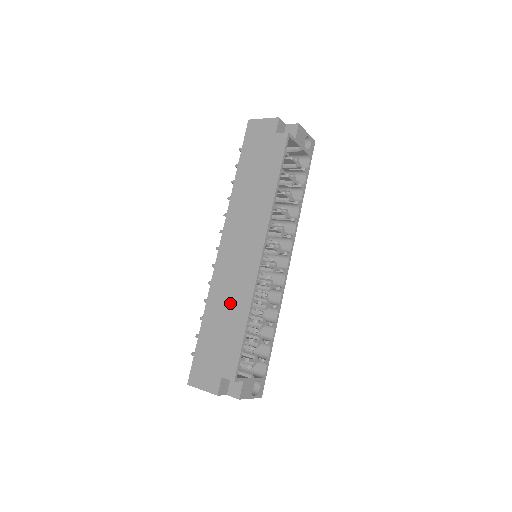
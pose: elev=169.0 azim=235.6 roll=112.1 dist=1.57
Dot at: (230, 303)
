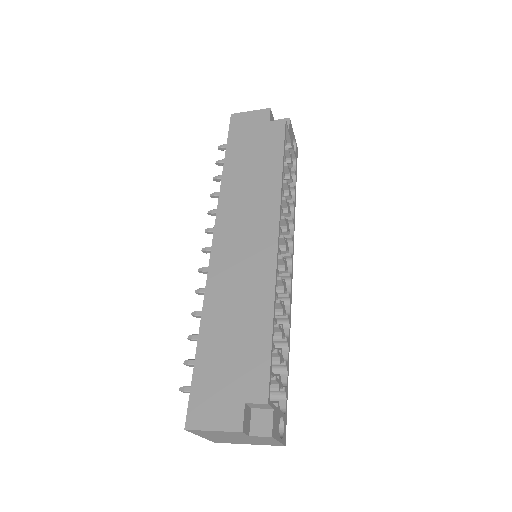
Dot at: (241, 302)
